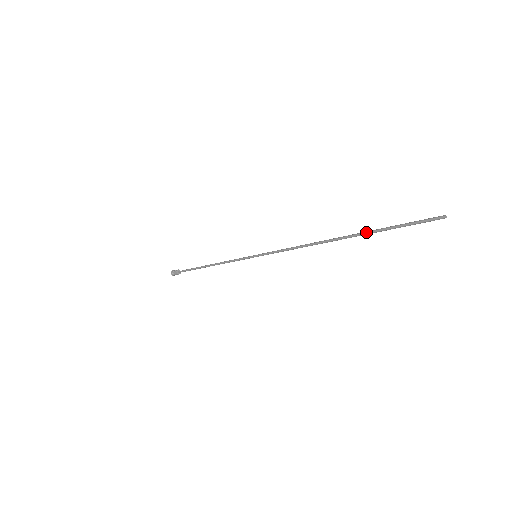
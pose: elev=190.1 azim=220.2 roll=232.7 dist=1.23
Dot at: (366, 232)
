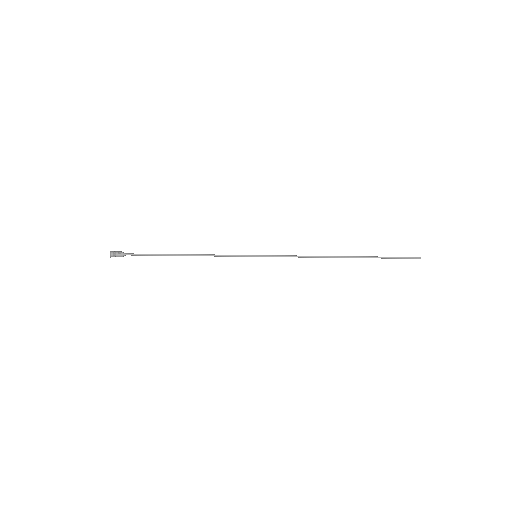
Dot at: (369, 257)
